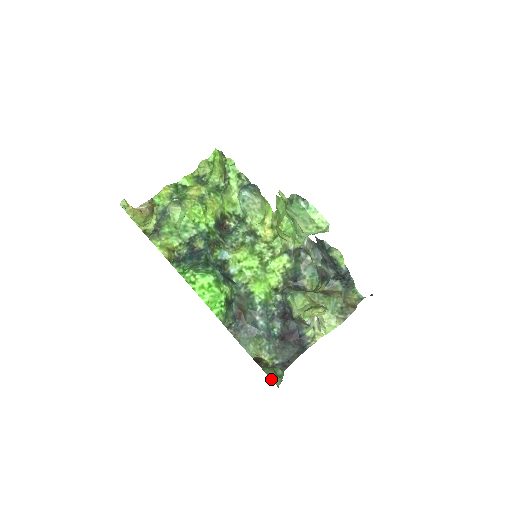
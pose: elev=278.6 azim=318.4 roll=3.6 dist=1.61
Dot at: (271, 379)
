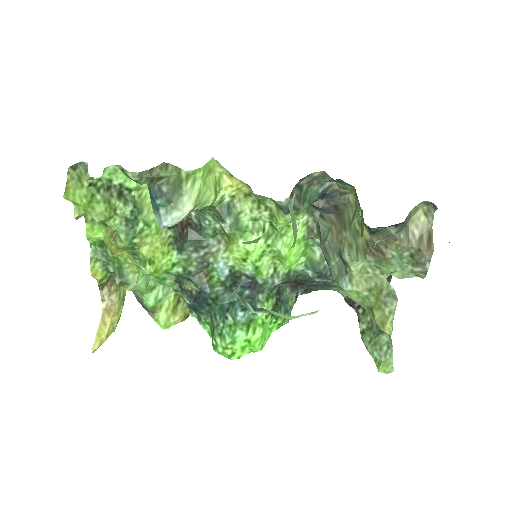
Dot at: (381, 372)
